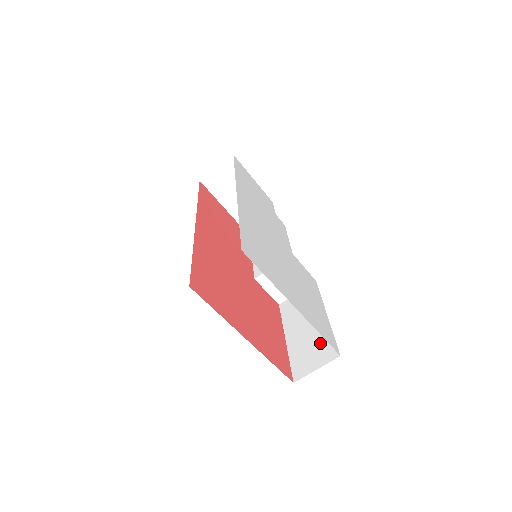
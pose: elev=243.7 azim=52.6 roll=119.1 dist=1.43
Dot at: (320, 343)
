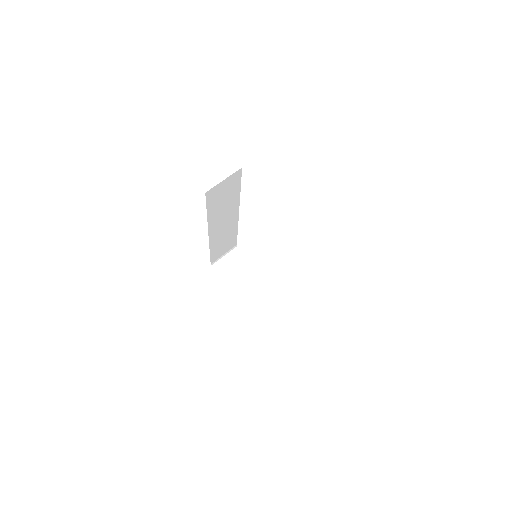
Dot at: occluded
